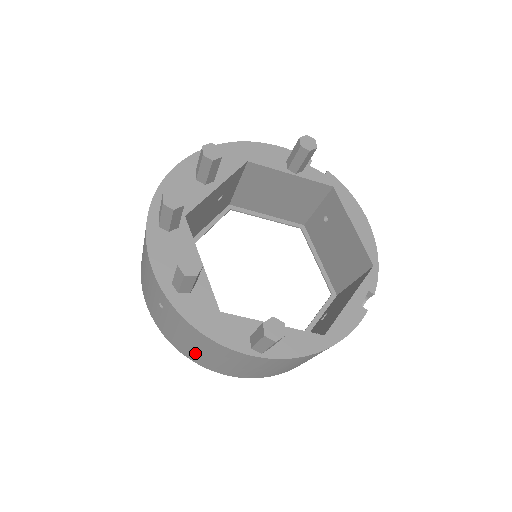
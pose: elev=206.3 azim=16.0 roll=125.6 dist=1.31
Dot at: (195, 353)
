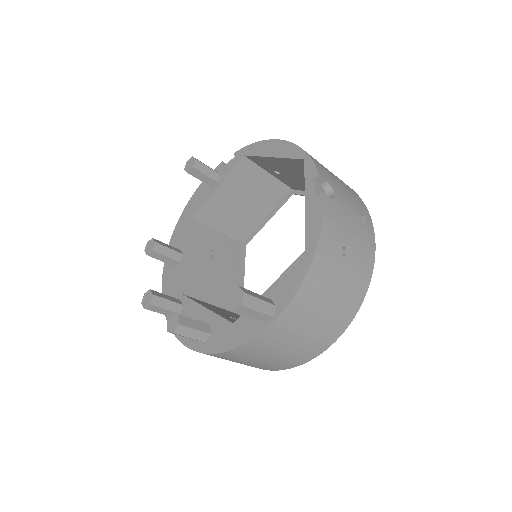
Dot at: (278, 361)
